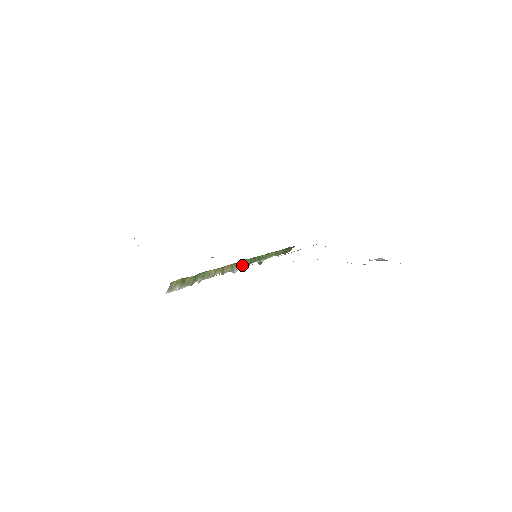
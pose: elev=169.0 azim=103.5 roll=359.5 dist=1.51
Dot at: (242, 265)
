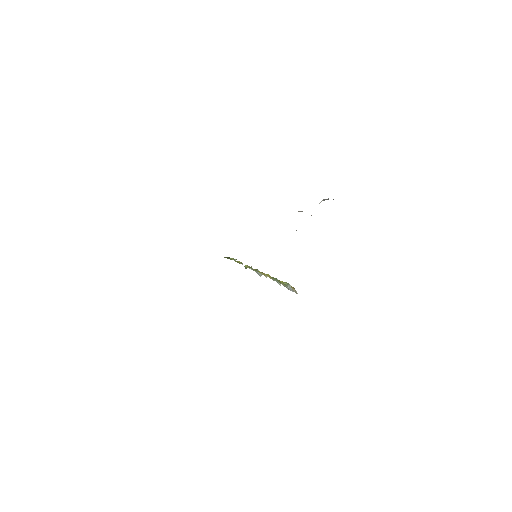
Dot at: (254, 270)
